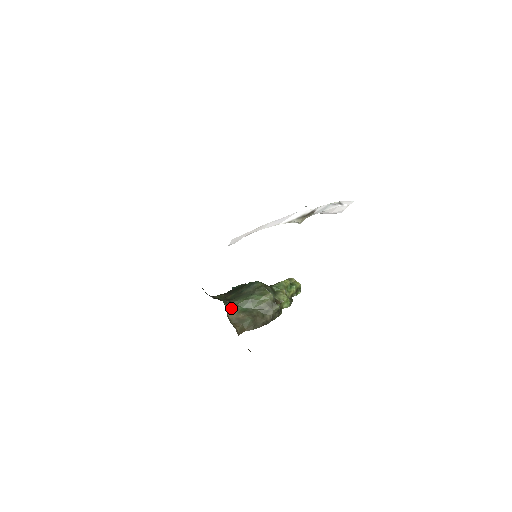
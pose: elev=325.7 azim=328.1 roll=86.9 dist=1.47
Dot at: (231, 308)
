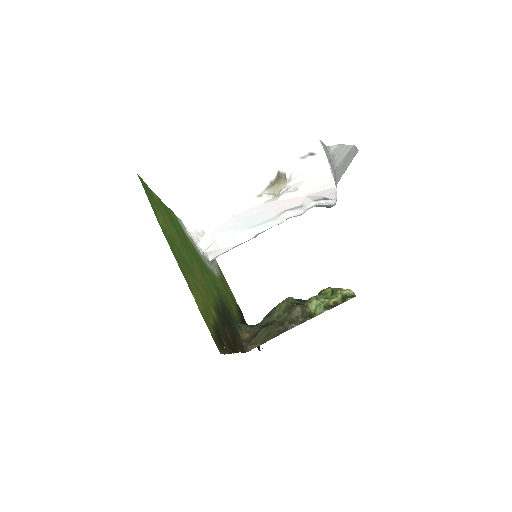
Dot at: (250, 329)
